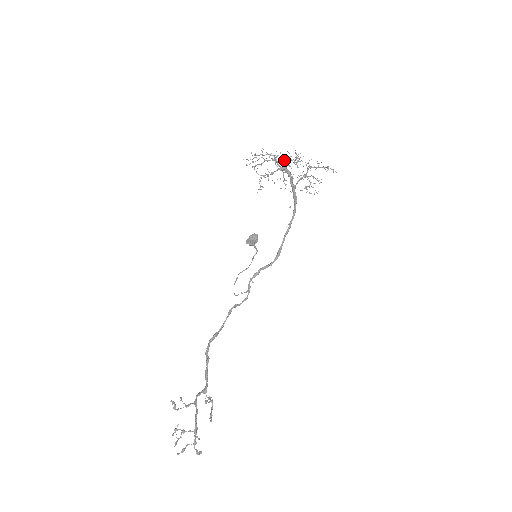
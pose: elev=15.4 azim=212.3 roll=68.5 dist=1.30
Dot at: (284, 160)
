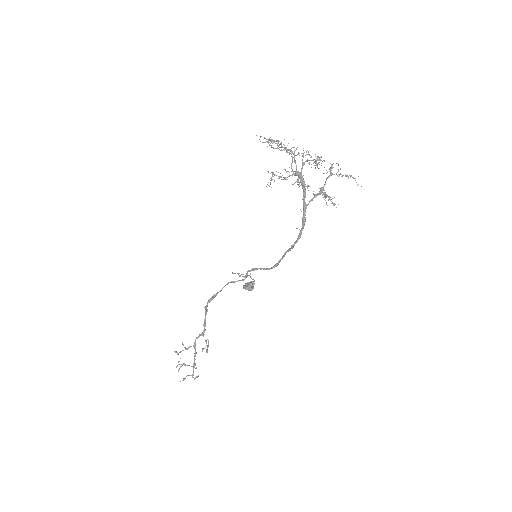
Dot at: occluded
